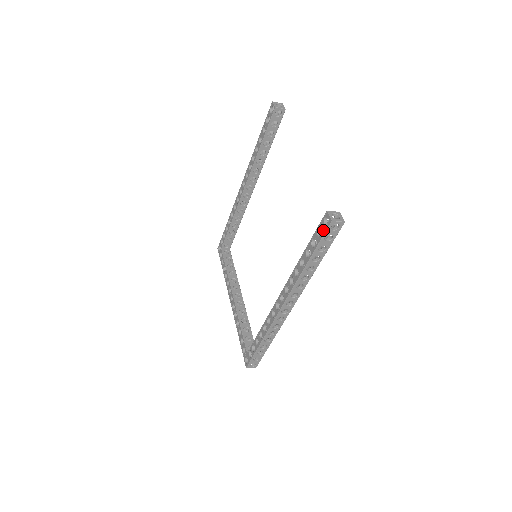
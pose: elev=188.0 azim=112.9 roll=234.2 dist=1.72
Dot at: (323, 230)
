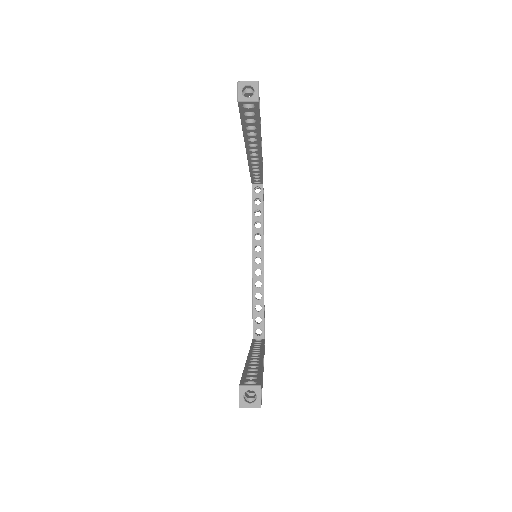
Dot at: occluded
